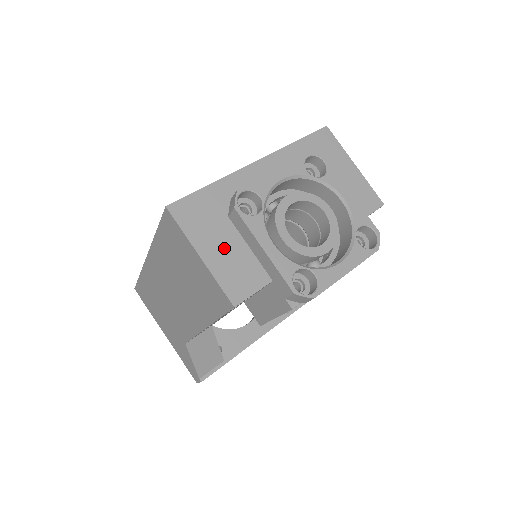
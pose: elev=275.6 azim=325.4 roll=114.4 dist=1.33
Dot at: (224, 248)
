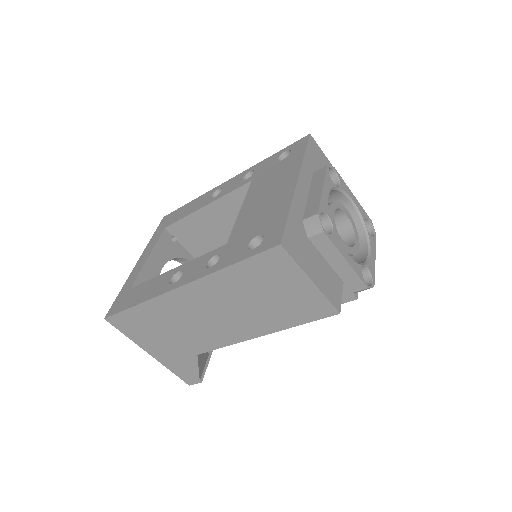
Dot at: (318, 267)
